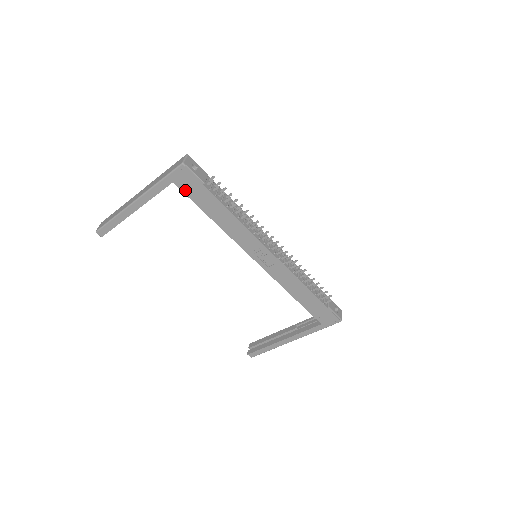
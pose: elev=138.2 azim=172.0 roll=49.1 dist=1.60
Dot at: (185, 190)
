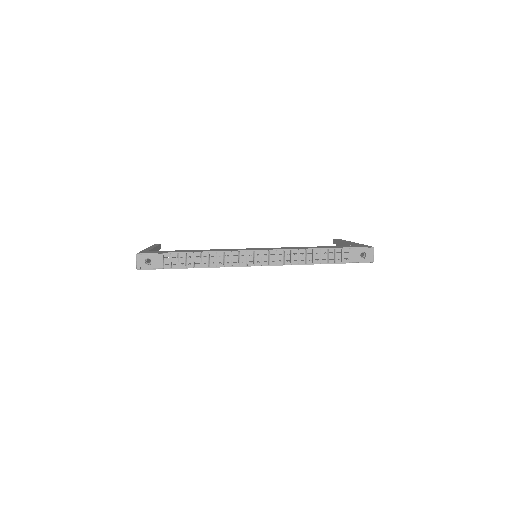
Dot at: occluded
